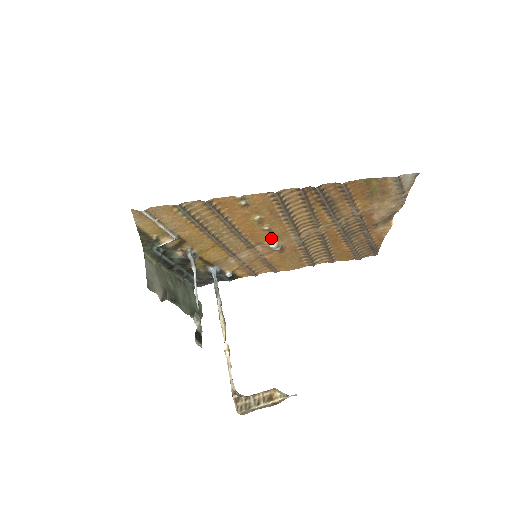
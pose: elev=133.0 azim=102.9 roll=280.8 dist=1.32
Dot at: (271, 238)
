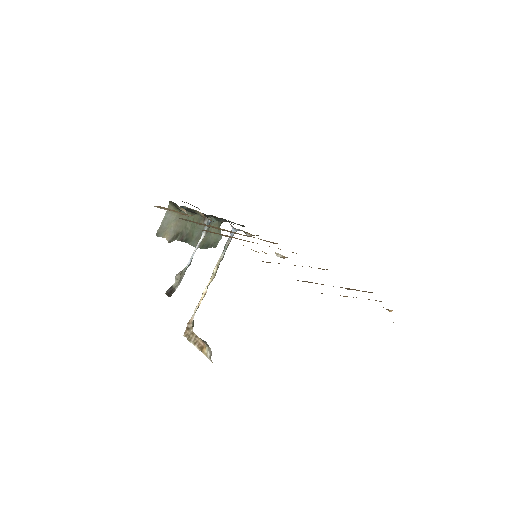
Dot at: occluded
